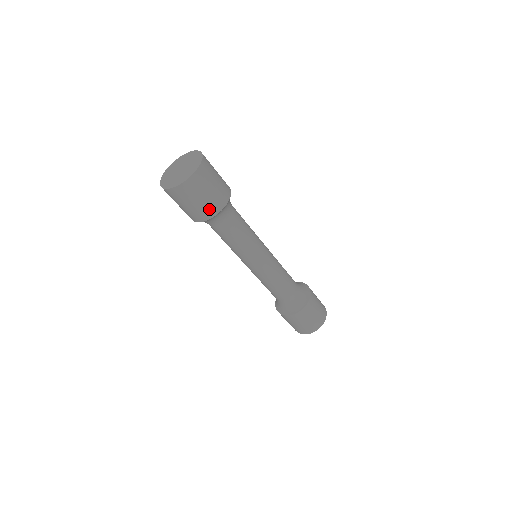
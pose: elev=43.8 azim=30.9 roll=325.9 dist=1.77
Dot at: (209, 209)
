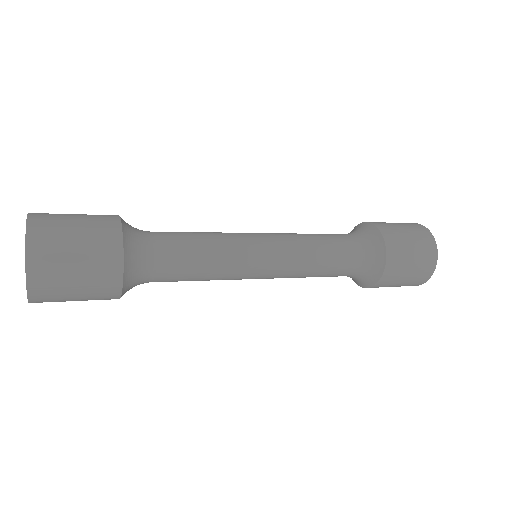
Dot at: (103, 293)
